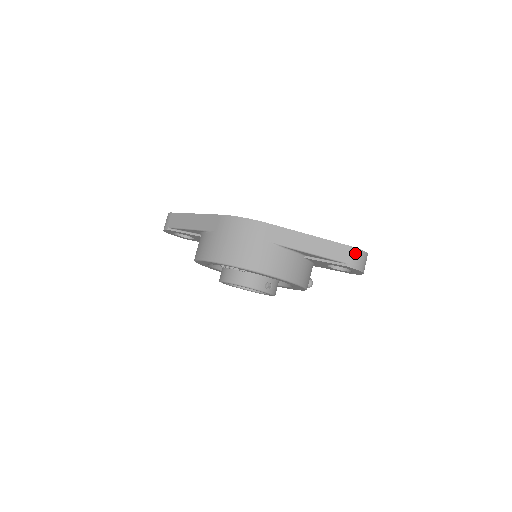
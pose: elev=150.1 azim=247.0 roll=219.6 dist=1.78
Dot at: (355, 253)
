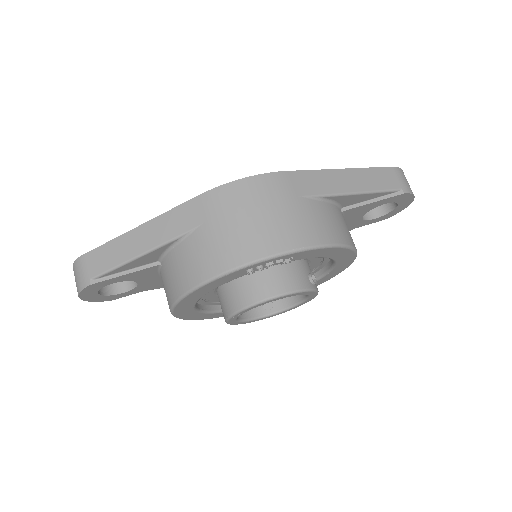
Dot at: (399, 174)
